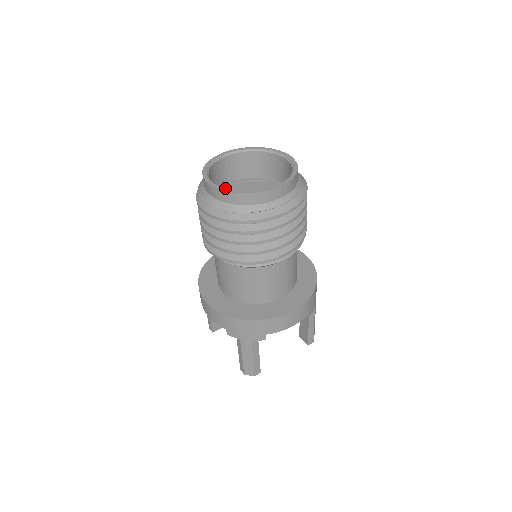
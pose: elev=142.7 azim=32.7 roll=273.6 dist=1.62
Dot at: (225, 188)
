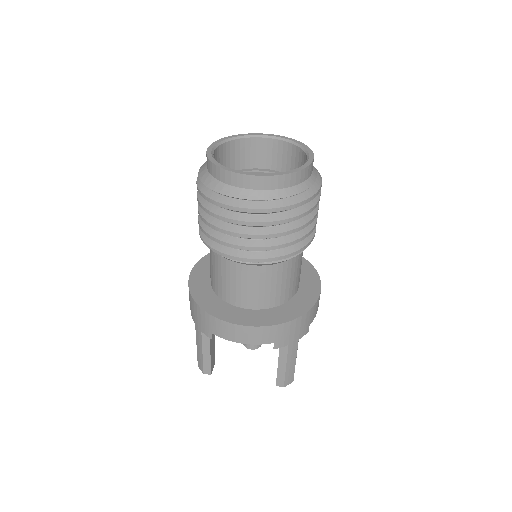
Dot at: (275, 173)
